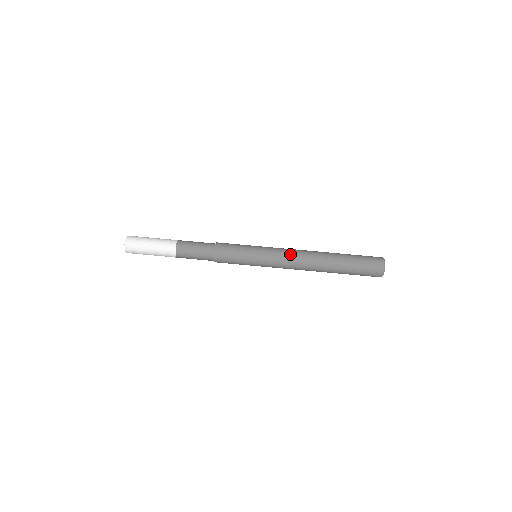
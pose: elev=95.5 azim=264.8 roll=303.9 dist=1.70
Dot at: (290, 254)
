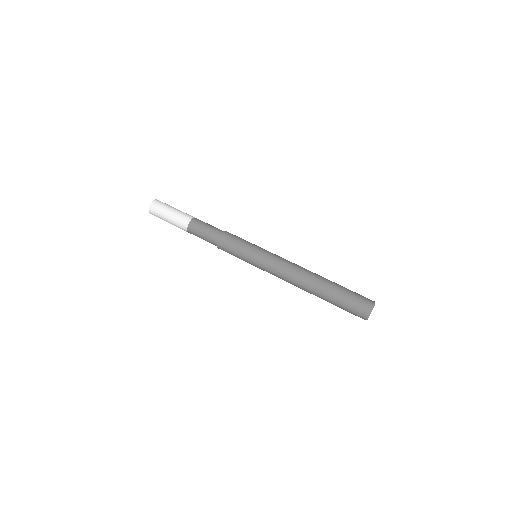
Dot at: (286, 264)
